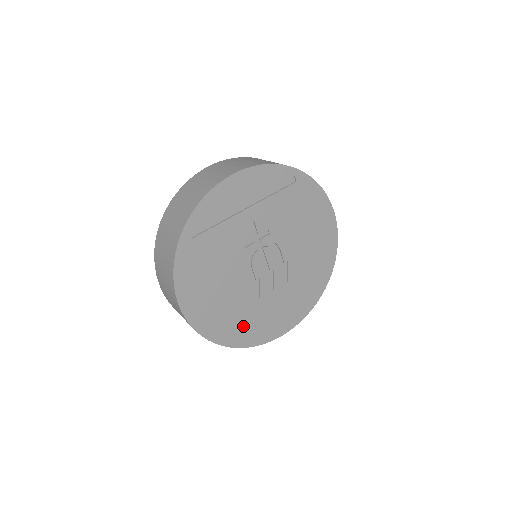
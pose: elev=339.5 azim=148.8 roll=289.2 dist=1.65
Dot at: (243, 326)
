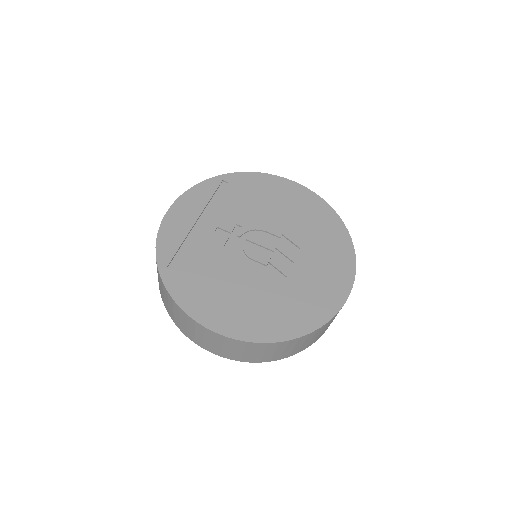
Dot at: (295, 310)
